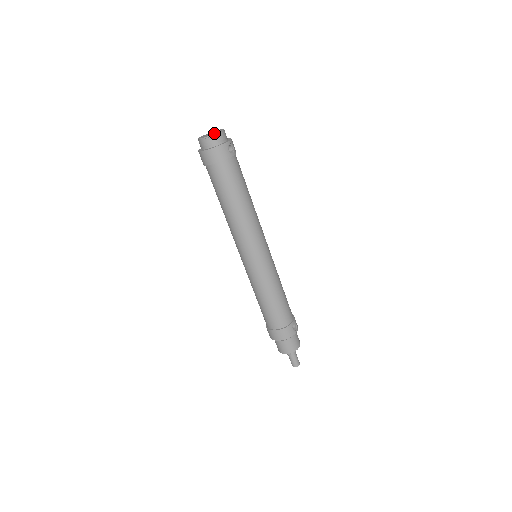
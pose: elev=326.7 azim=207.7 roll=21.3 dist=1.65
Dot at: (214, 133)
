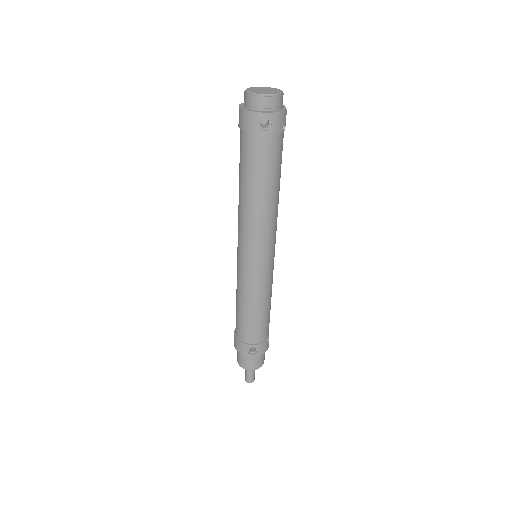
Dot at: (256, 92)
